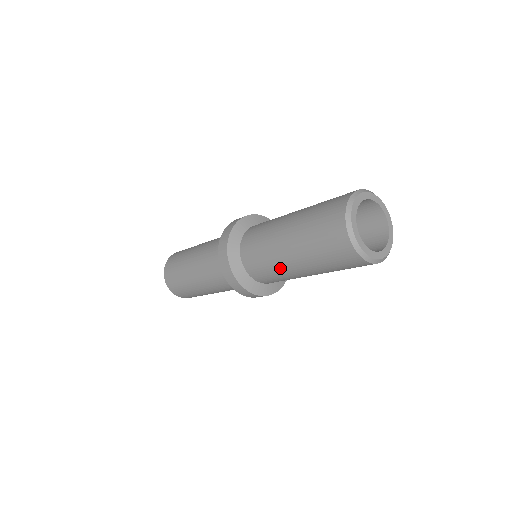
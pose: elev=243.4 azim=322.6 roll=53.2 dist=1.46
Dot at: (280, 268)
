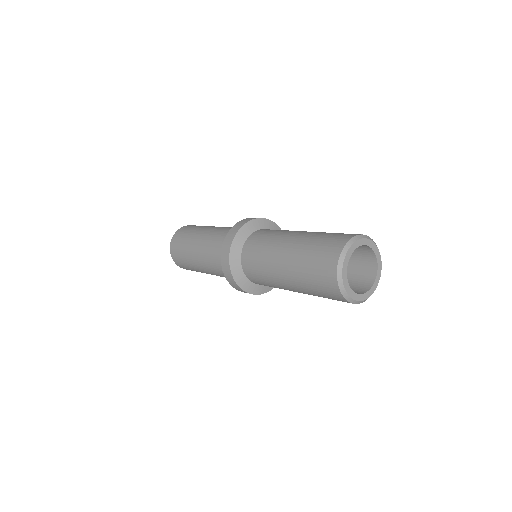
Dot at: occluded
